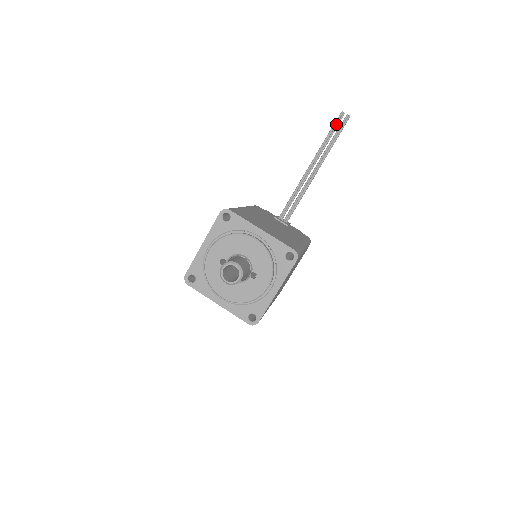
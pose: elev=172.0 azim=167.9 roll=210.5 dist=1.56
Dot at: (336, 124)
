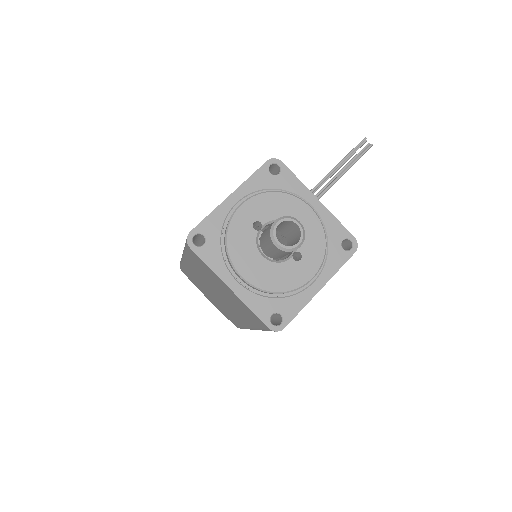
Dot at: (356, 148)
